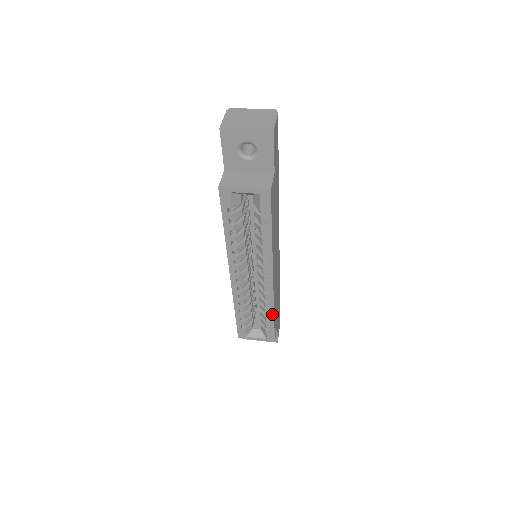
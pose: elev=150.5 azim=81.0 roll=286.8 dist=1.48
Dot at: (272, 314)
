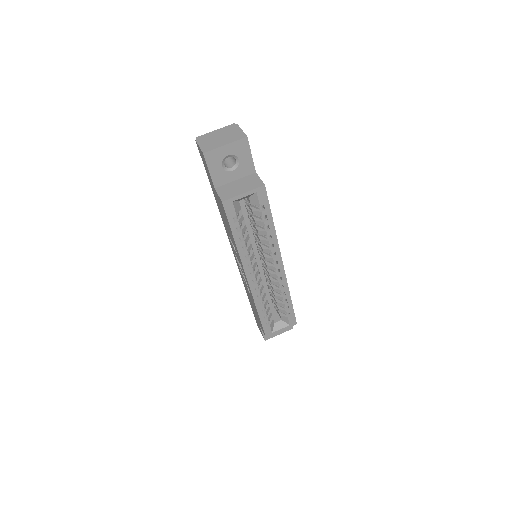
Dot at: (289, 298)
